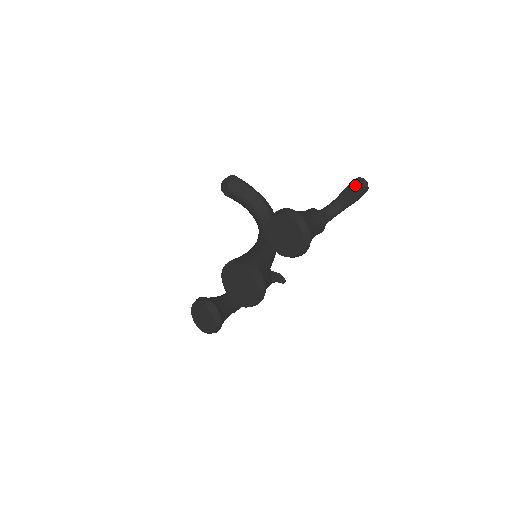
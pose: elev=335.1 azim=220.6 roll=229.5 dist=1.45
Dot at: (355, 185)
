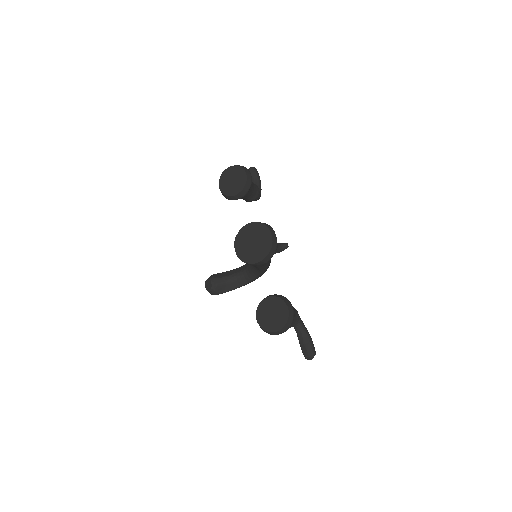
Dot at: occluded
